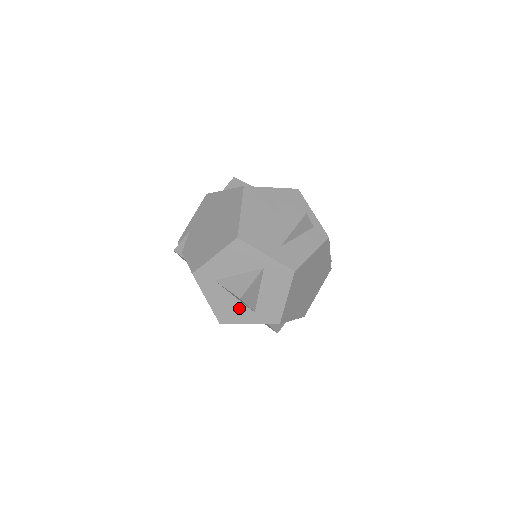
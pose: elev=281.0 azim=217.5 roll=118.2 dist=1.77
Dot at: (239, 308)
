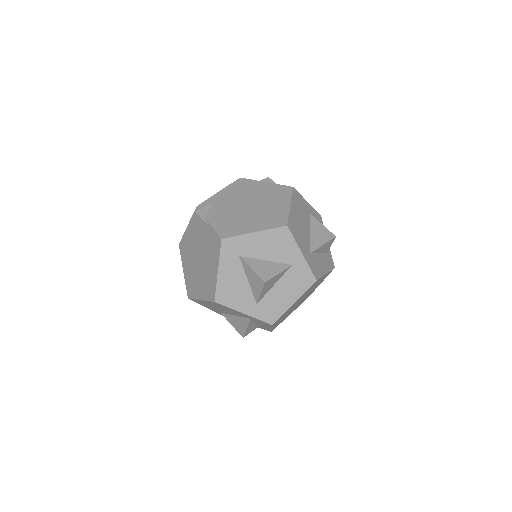
Dot at: (244, 293)
